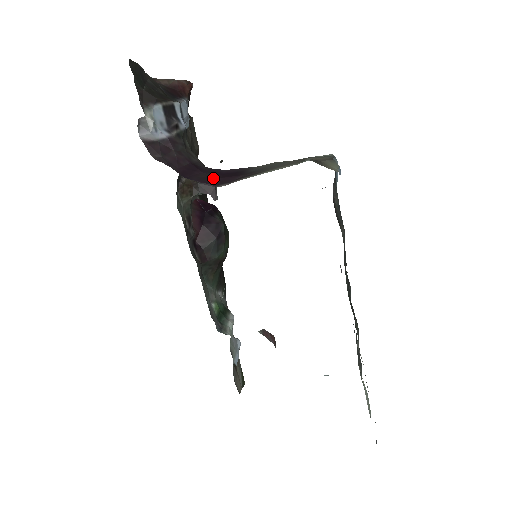
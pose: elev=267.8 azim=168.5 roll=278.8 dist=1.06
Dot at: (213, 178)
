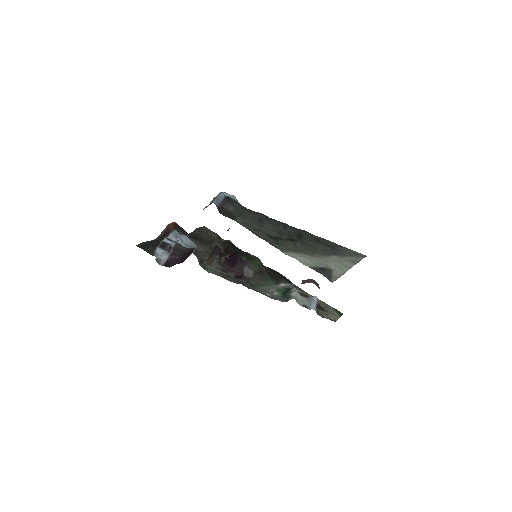
Dot at: (191, 252)
